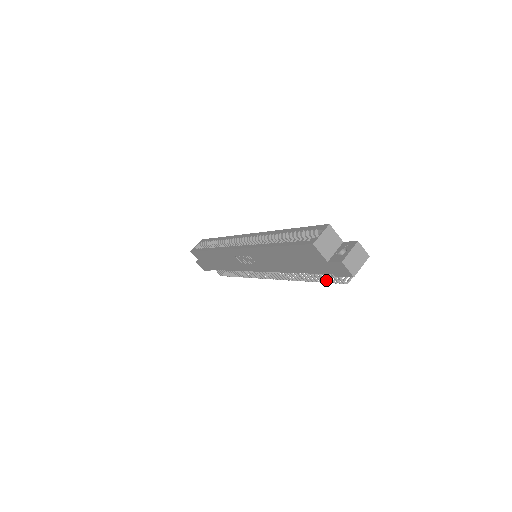
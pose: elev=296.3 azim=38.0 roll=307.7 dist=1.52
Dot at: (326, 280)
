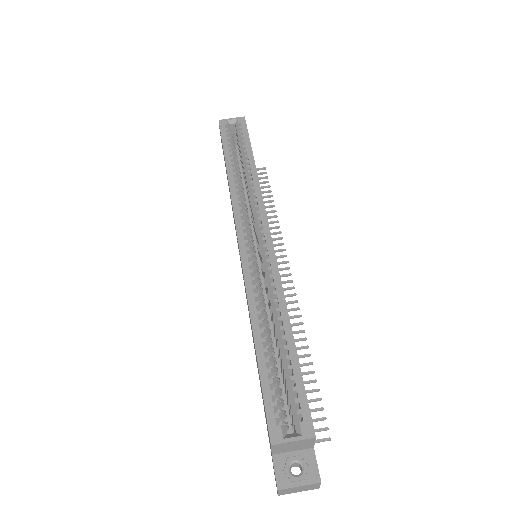
Dot at: occluded
